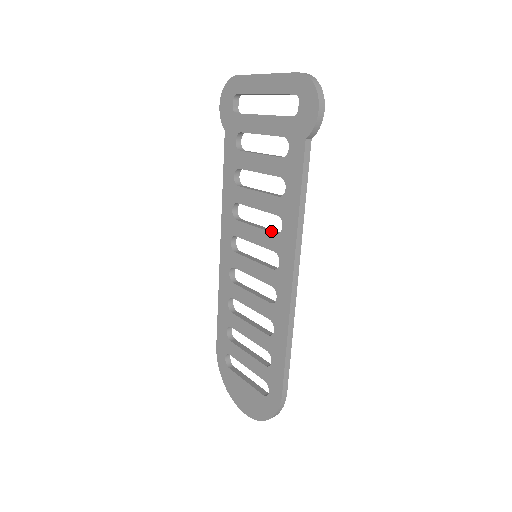
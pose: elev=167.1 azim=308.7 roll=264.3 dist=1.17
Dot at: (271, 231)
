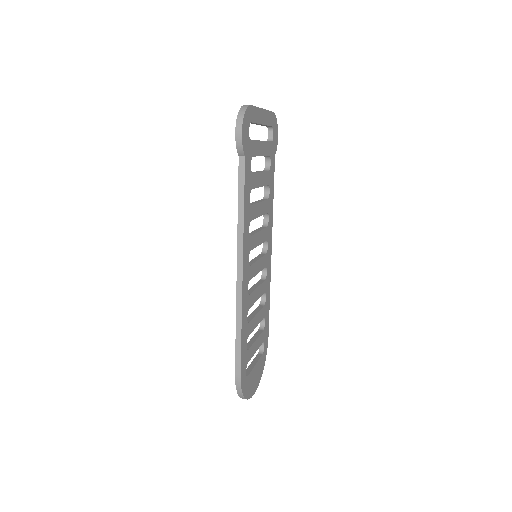
Dot at: (250, 234)
